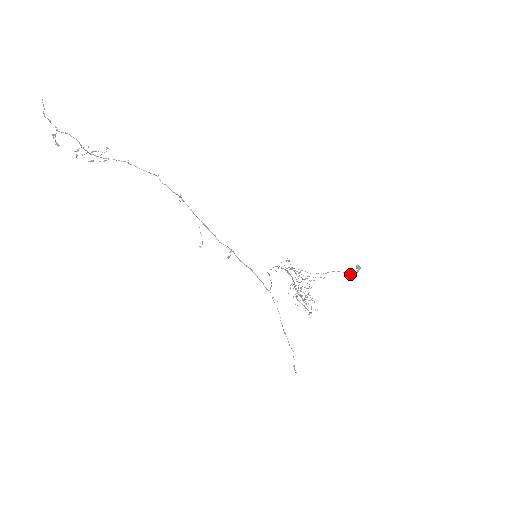
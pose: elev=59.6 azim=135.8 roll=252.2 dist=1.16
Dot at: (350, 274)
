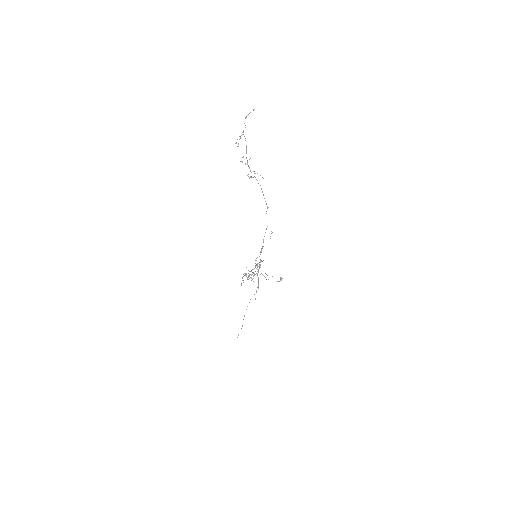
Dot at: occluded
